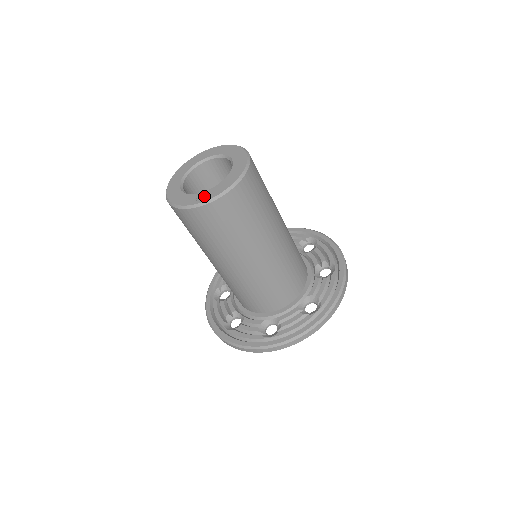
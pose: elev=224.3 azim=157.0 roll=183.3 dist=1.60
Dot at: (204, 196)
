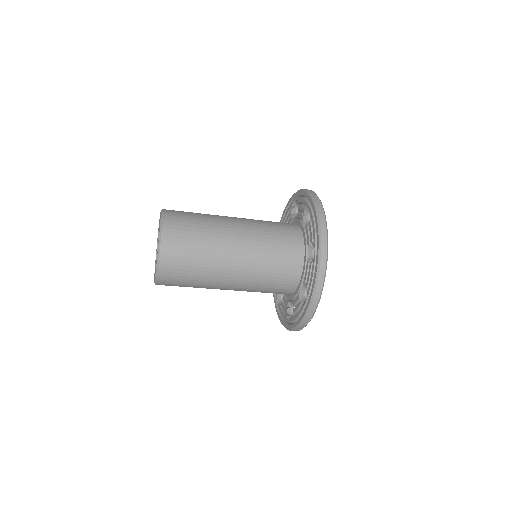
Dot at: occluded
